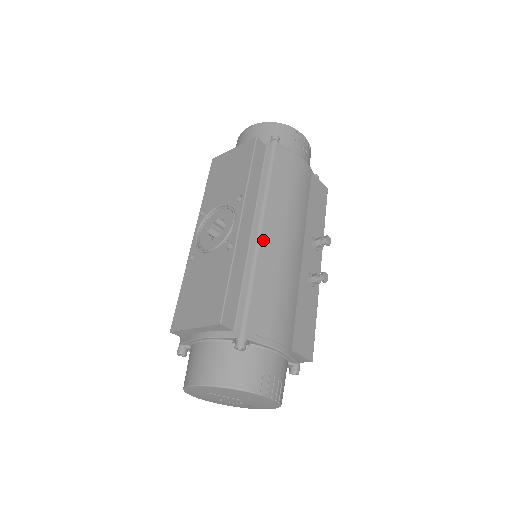
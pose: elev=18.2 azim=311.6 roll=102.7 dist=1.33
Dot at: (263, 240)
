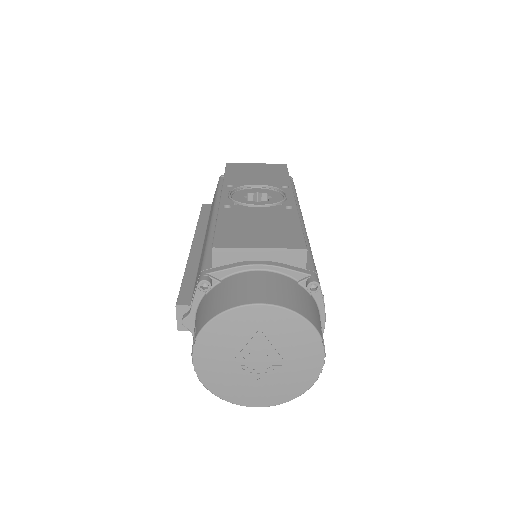
Dot at: occluded
